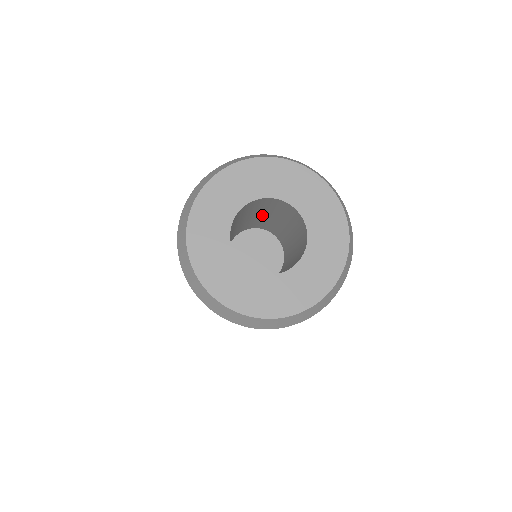
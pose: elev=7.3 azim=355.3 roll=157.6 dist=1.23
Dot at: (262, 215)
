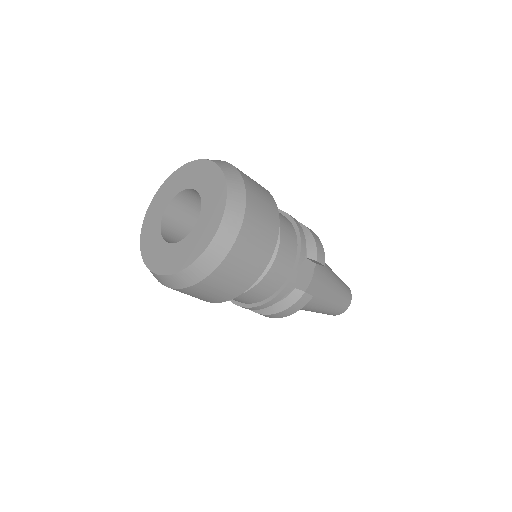
Dot at: occluded
